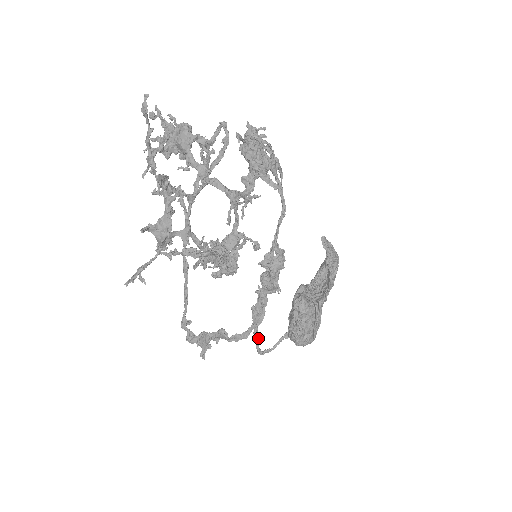
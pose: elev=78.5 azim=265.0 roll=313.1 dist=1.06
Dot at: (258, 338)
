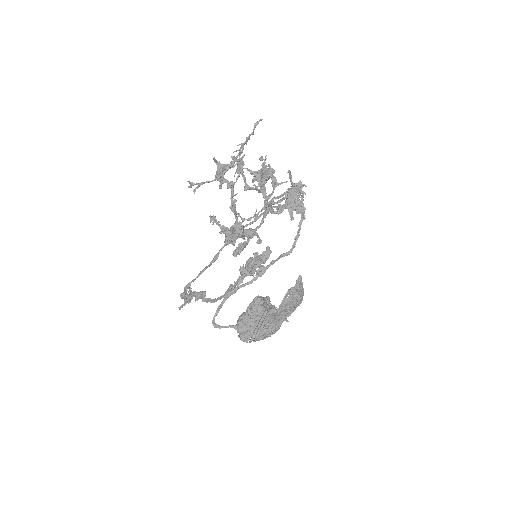
Dot at: occluded
